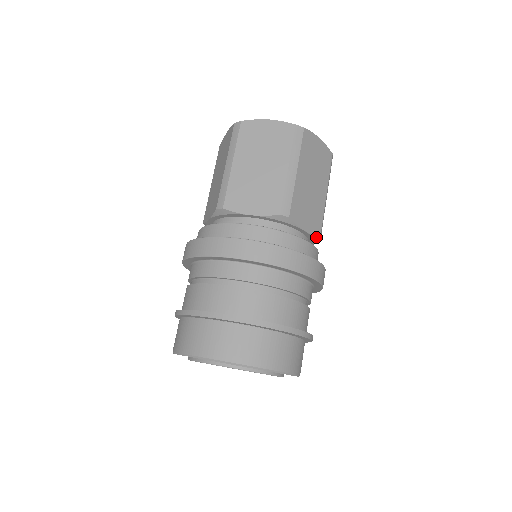
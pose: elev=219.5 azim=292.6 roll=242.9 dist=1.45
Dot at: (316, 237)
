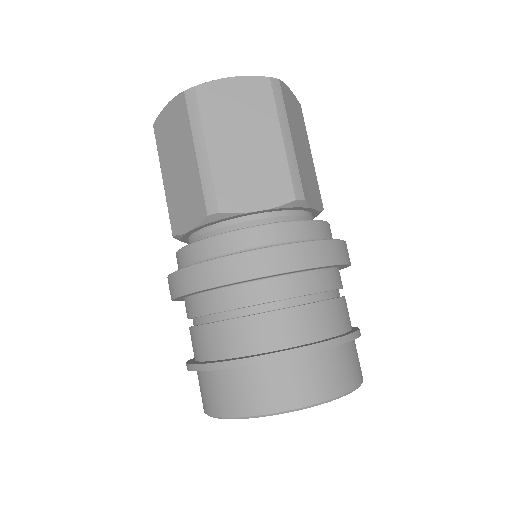
Dot at: (290, 204)
